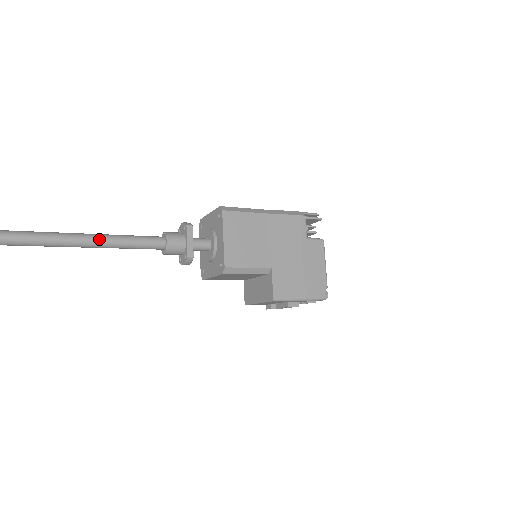
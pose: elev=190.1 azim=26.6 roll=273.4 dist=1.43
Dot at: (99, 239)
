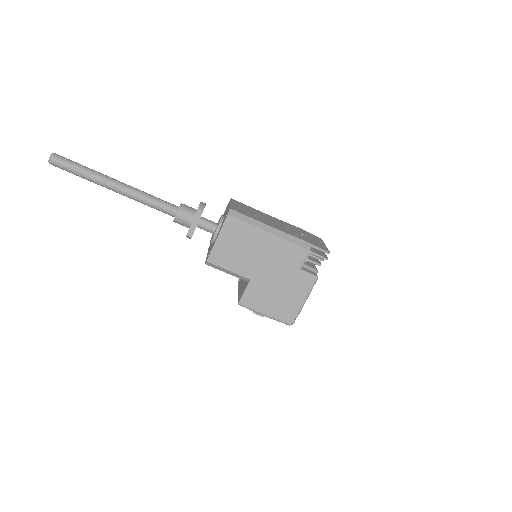
Dot at: (123, 190)
